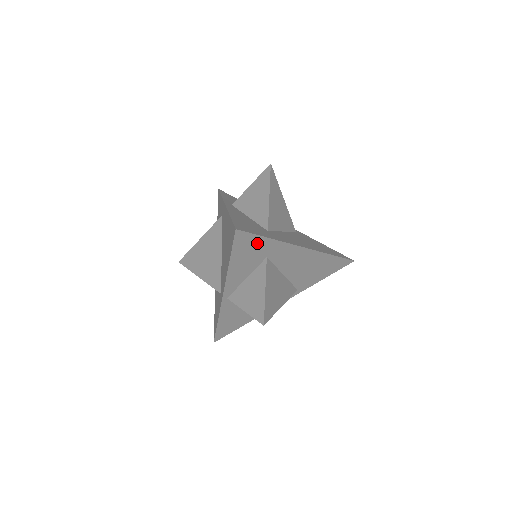
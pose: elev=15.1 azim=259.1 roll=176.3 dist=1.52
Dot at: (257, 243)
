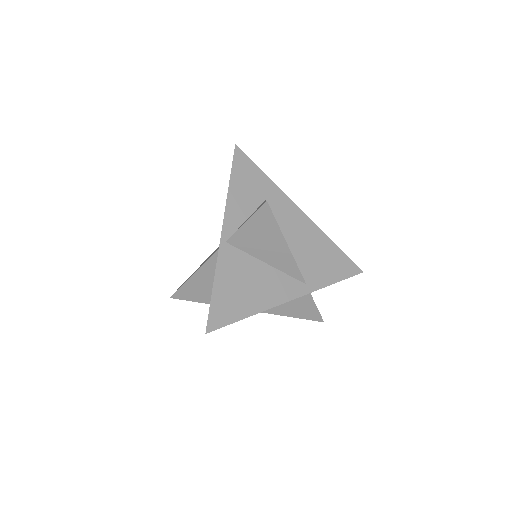
Dot at: (255, 174)
